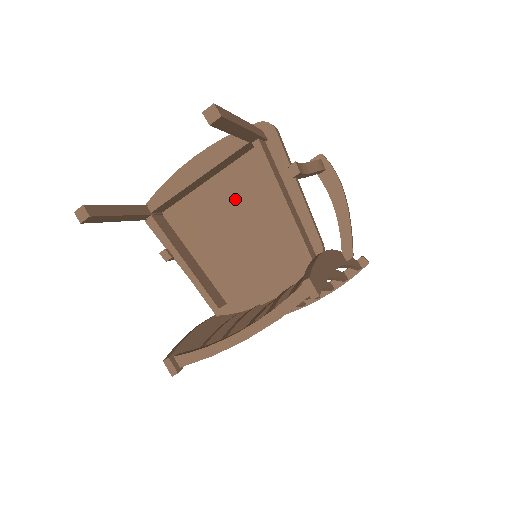
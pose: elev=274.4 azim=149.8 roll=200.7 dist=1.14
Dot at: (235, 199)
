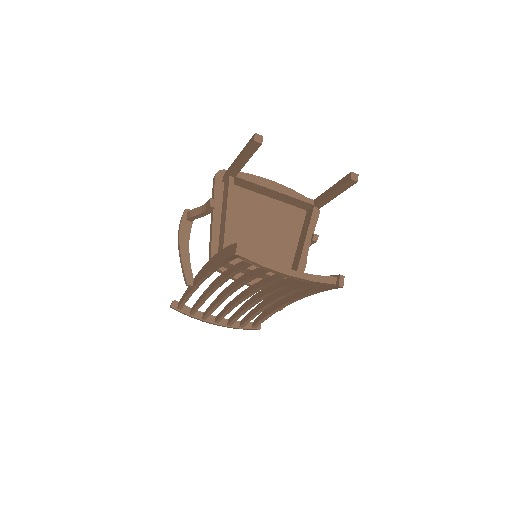
Dot at: (275, 219)
